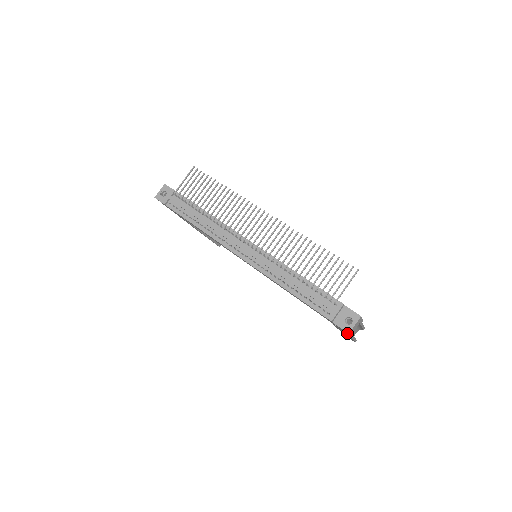
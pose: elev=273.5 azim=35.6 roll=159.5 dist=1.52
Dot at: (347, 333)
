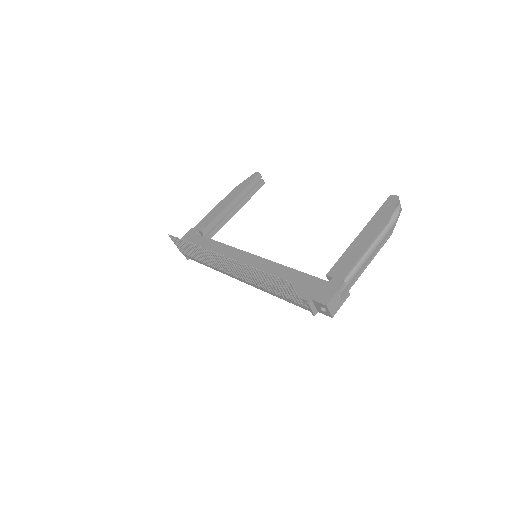
Dot at: occluded
